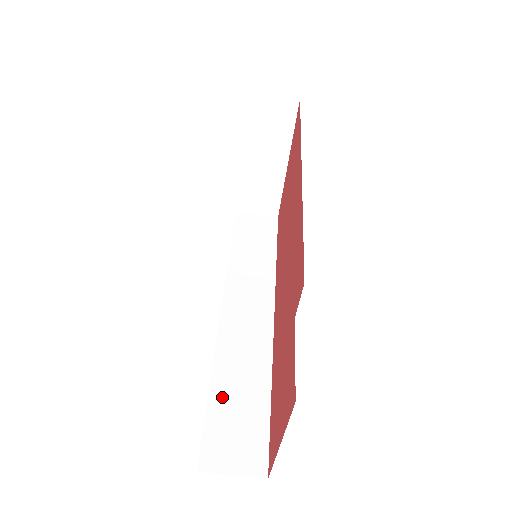
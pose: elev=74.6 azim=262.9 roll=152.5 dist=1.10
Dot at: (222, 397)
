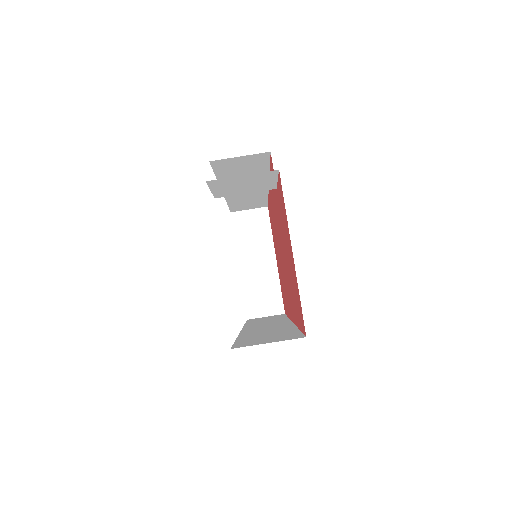
Dot at: (250, 337)
